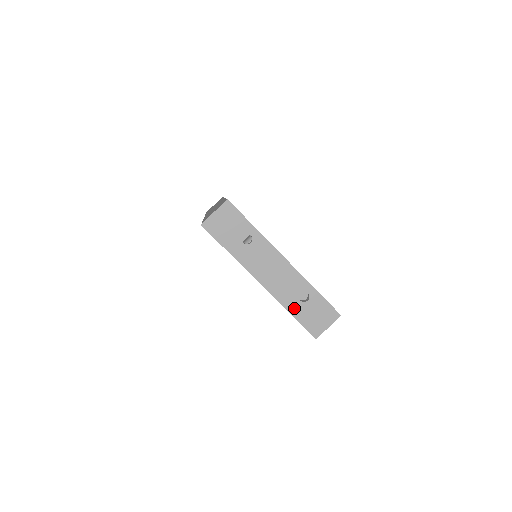
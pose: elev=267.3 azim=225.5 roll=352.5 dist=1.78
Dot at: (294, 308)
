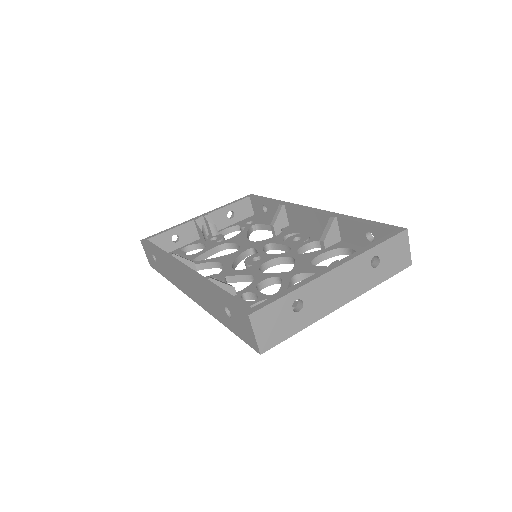
Dot at: (378, 277)
